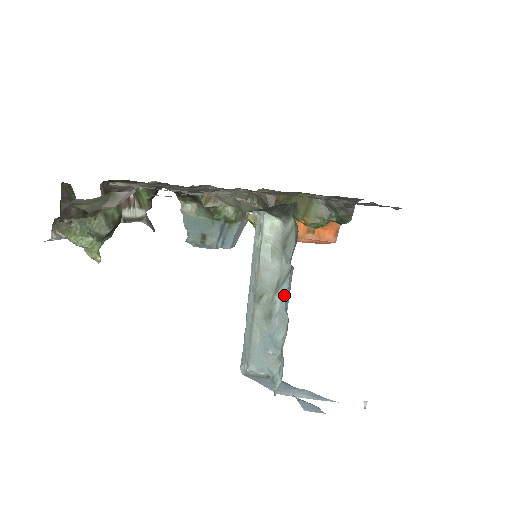
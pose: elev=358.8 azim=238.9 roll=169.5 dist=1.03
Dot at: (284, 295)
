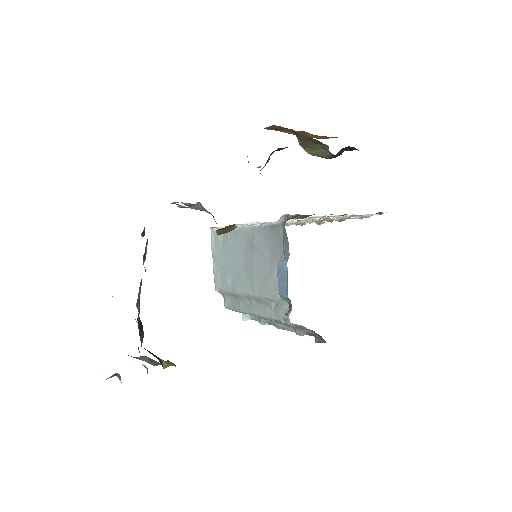
Dot at: (279, 324)
